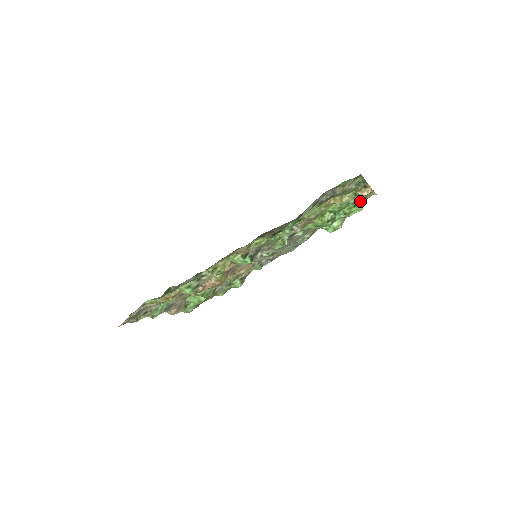
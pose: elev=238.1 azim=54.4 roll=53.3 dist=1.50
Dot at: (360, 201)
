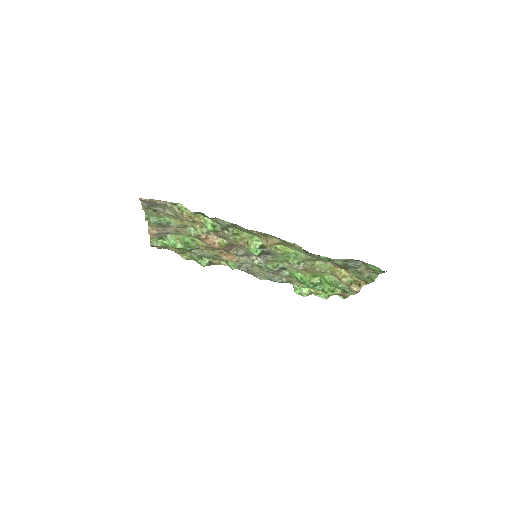
Dot at: (338, 292)
